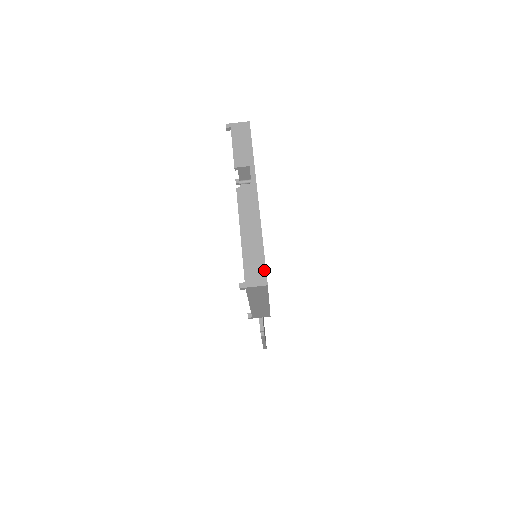
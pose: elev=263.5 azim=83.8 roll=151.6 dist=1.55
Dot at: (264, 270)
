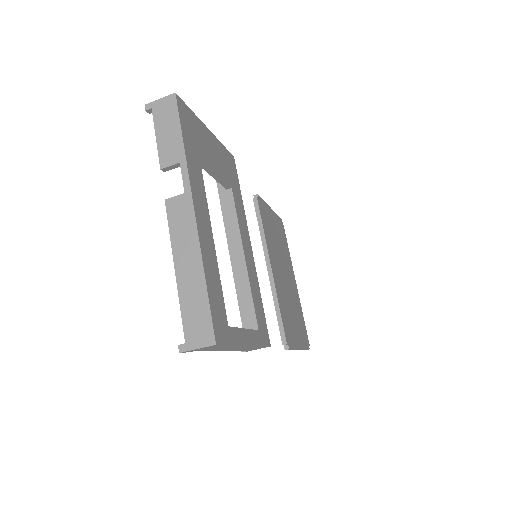
Dot at: (209, 322)
